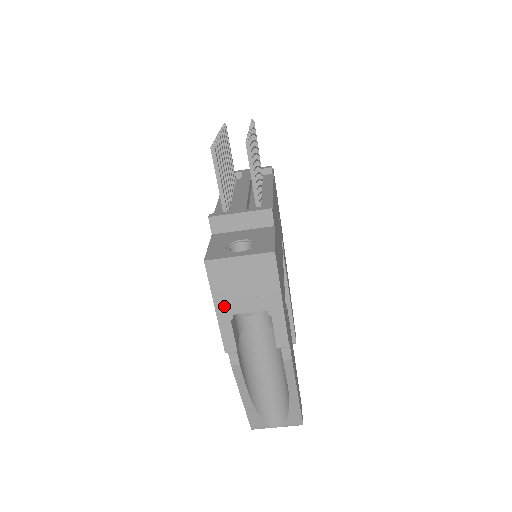
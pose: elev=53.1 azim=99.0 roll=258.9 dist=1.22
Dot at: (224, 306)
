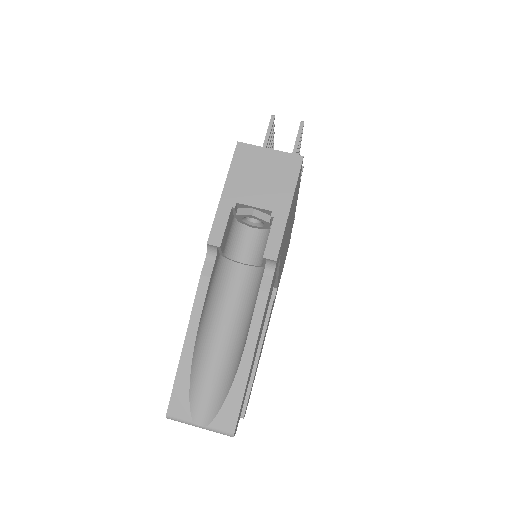
Dot at: (233, 191)
